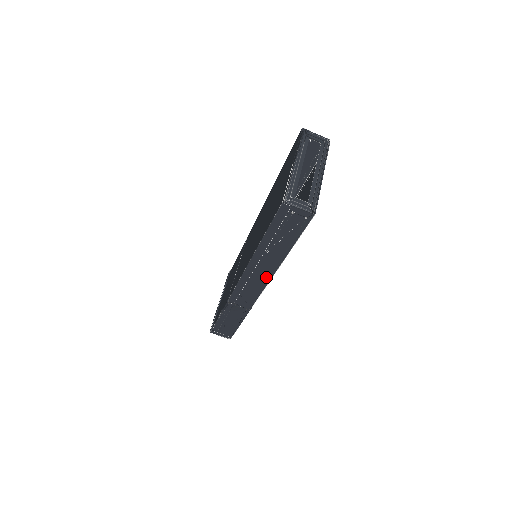
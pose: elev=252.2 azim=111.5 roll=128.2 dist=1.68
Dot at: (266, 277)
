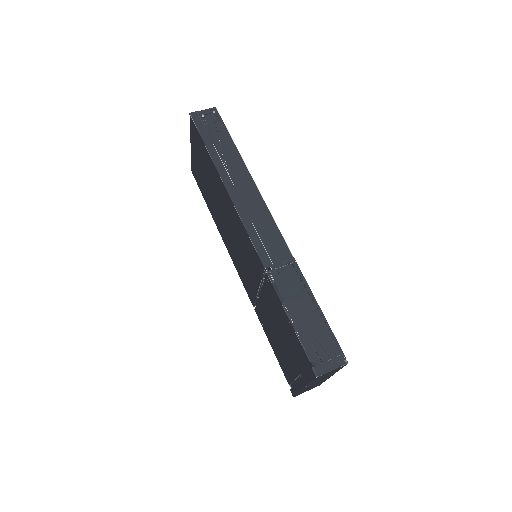
Dot at: (255, 195)
